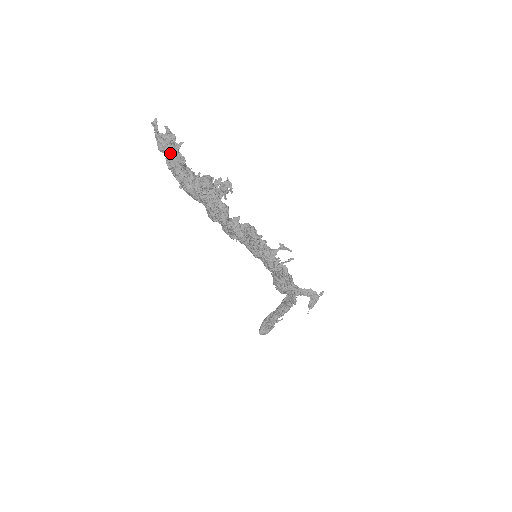
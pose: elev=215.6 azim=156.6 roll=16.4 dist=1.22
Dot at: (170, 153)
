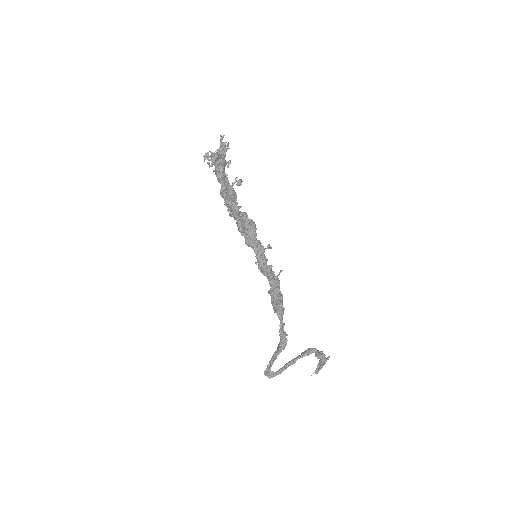
Dot at: (219, 152)
